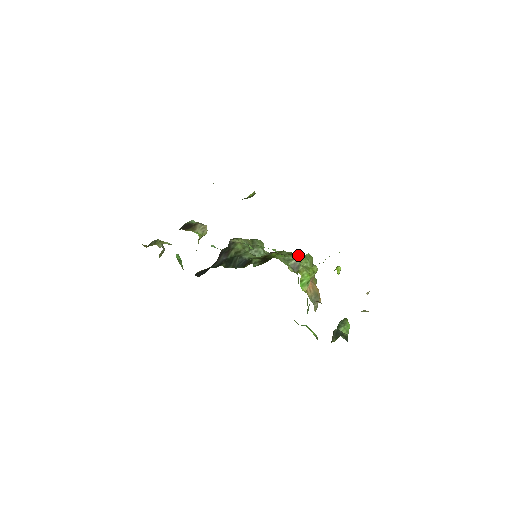
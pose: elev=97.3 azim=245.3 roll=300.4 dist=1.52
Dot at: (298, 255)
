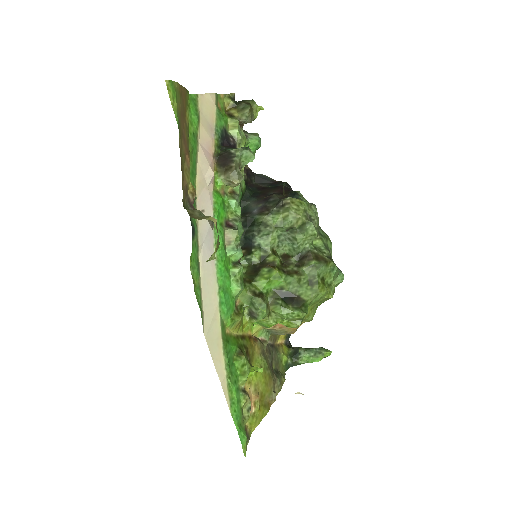
Dot at: (313, 292)
